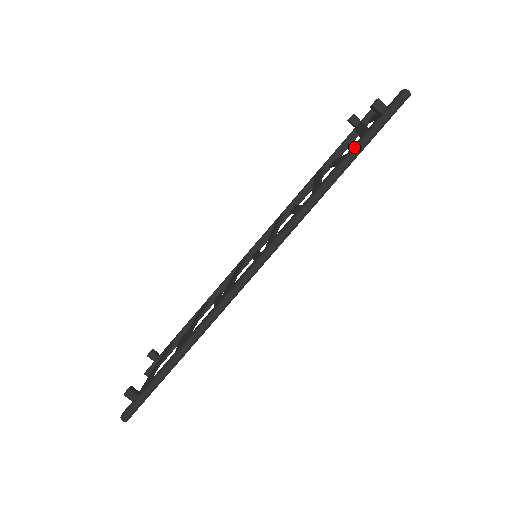
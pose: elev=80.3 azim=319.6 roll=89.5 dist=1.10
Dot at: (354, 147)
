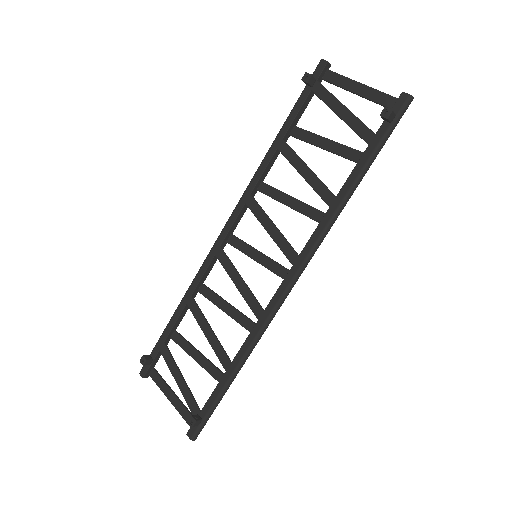
Dot at: (369, 160)
